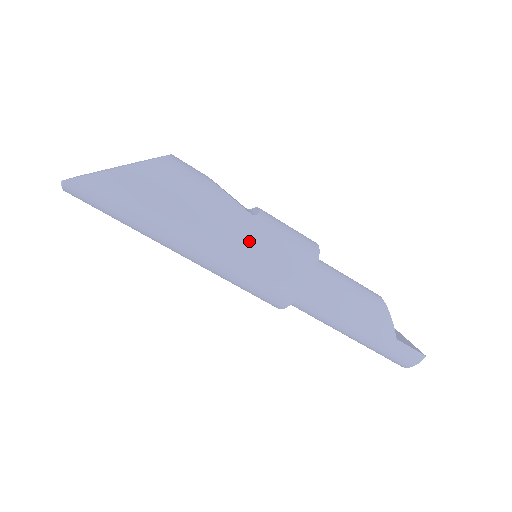
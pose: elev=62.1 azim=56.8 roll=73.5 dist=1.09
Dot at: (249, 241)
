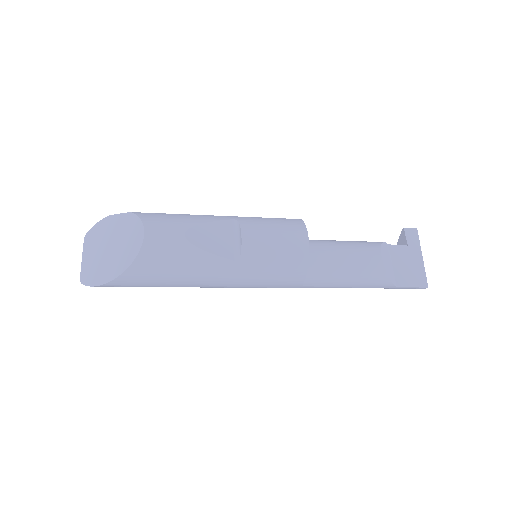
Dot at: (239, 281)
